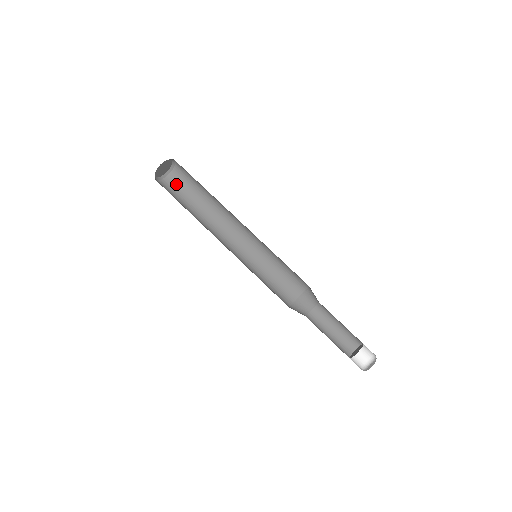
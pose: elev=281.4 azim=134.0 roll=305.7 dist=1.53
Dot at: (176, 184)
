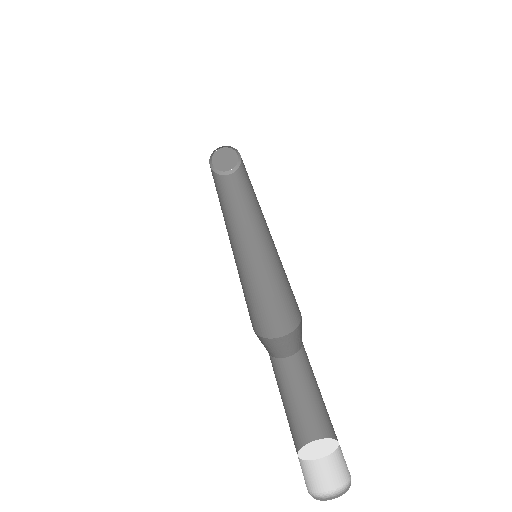
Dot at: (229, 183)
